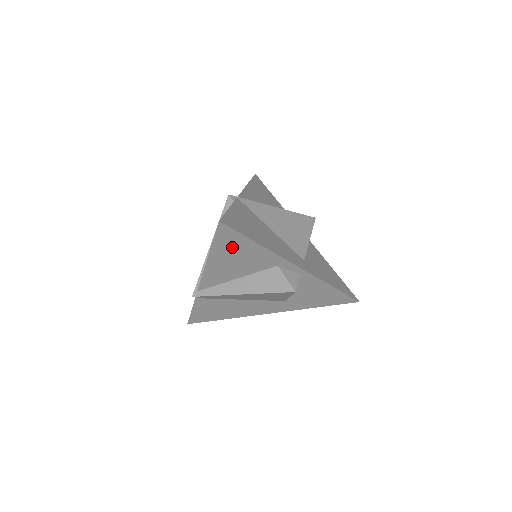
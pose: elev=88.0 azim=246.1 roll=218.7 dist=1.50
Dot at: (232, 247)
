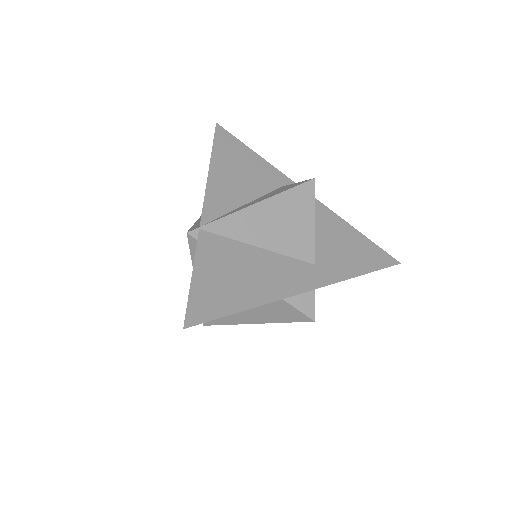
Dot at: occluded
